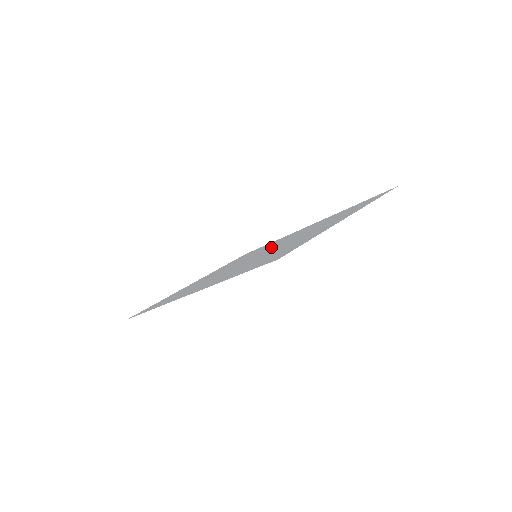
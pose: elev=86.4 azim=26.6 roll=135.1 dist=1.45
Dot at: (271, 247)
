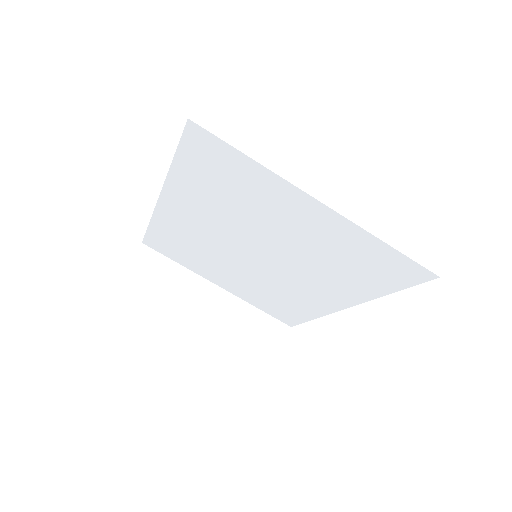
Dot at: (278, 266)
